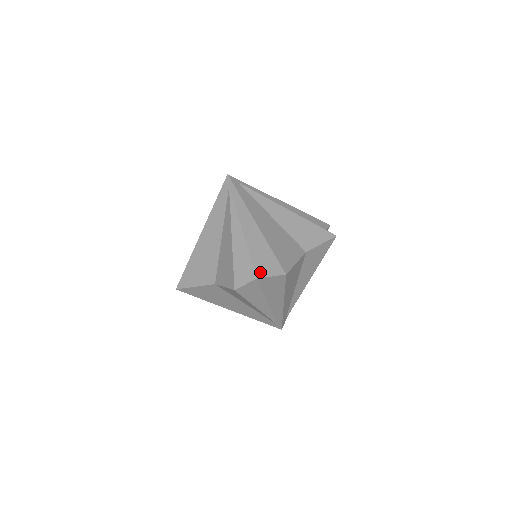
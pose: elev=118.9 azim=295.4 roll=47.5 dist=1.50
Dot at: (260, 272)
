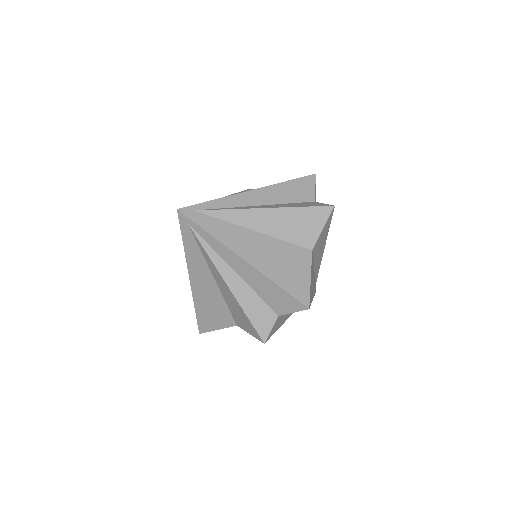
Dot at: (279, 310)
